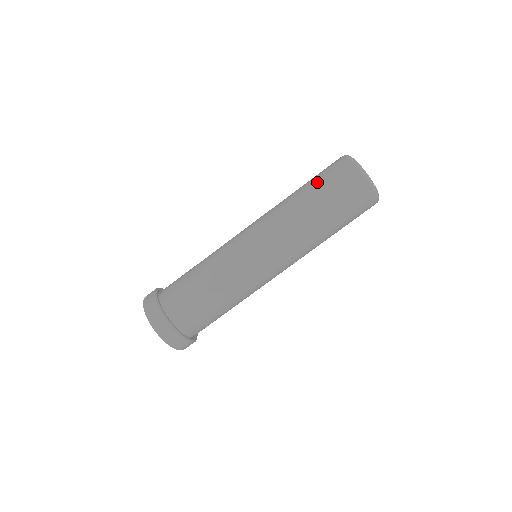
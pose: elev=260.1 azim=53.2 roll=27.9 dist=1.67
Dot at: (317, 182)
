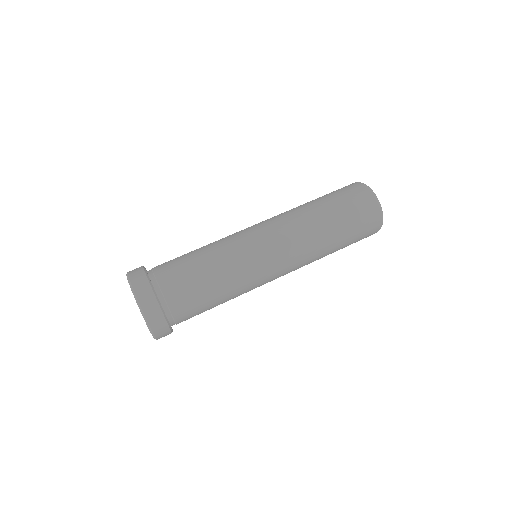
Dot at: (324, 195)
